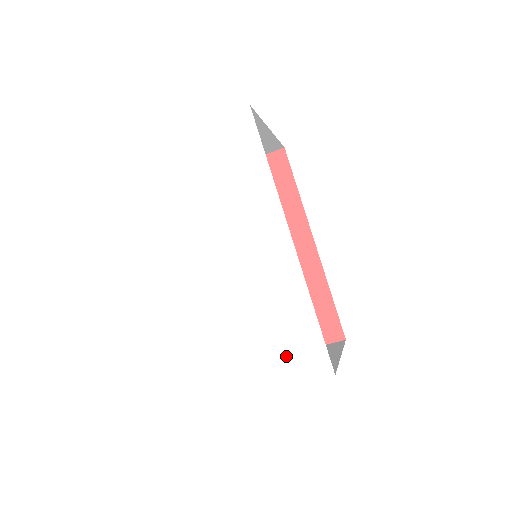
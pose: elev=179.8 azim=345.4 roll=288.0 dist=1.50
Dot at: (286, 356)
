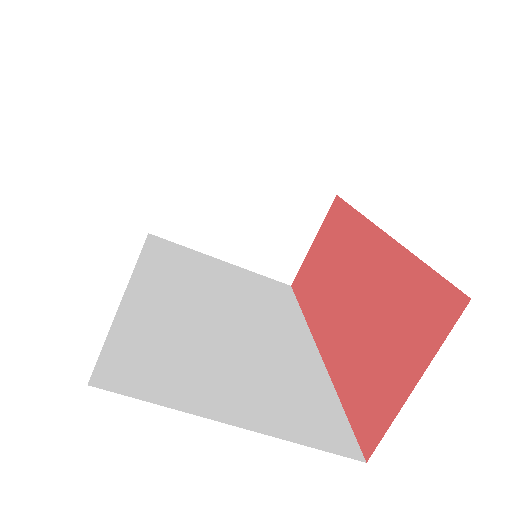
Dot at: occluded
